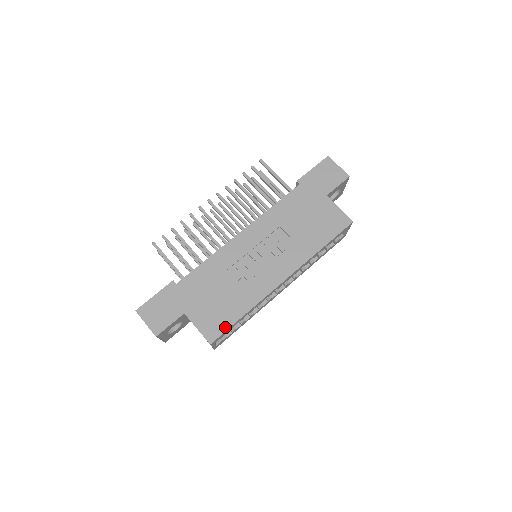
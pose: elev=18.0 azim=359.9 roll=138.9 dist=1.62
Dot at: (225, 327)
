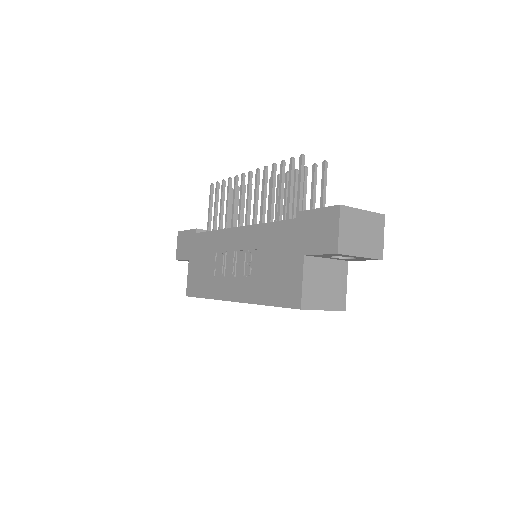
Dot at: (195, 294)
